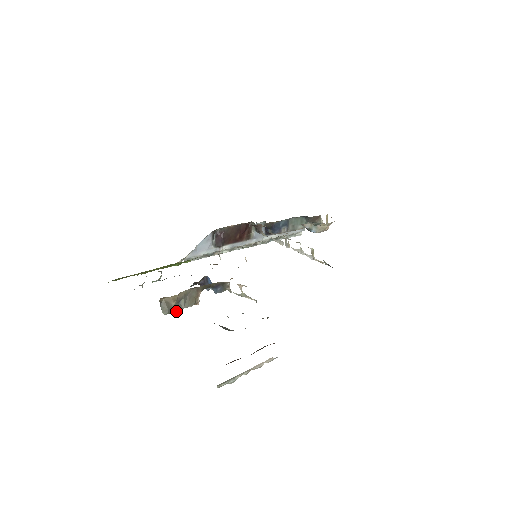
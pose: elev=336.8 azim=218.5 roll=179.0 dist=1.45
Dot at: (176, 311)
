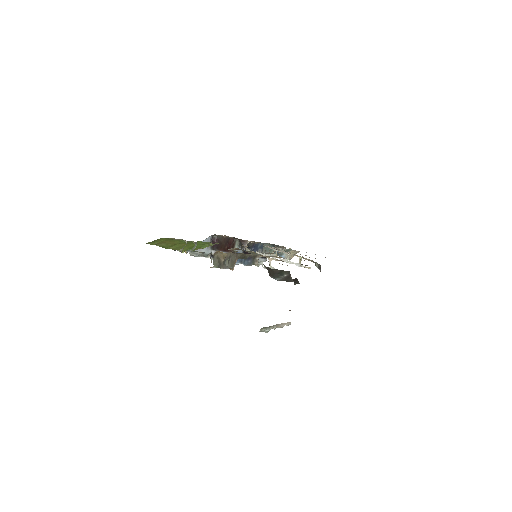
Dot at: (222, 268)
